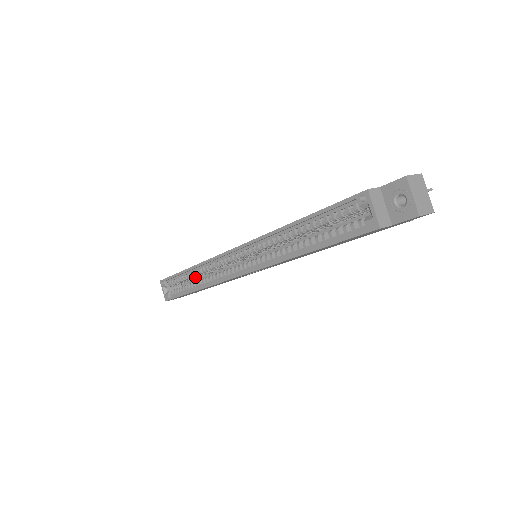
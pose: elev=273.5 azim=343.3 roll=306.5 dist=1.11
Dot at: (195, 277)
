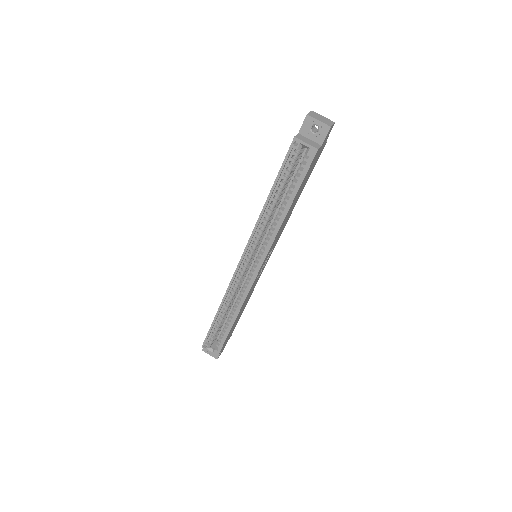
Dot at: (226, 314)
